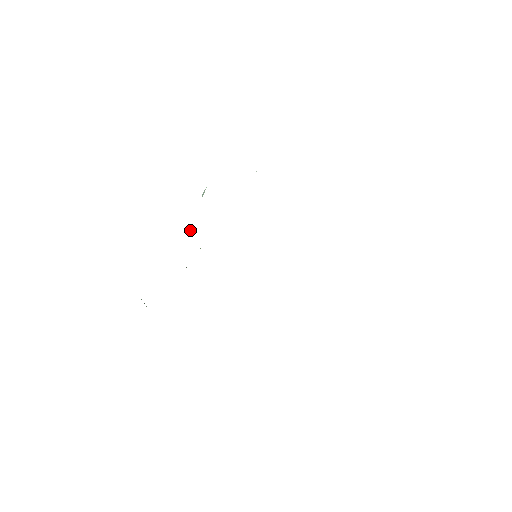
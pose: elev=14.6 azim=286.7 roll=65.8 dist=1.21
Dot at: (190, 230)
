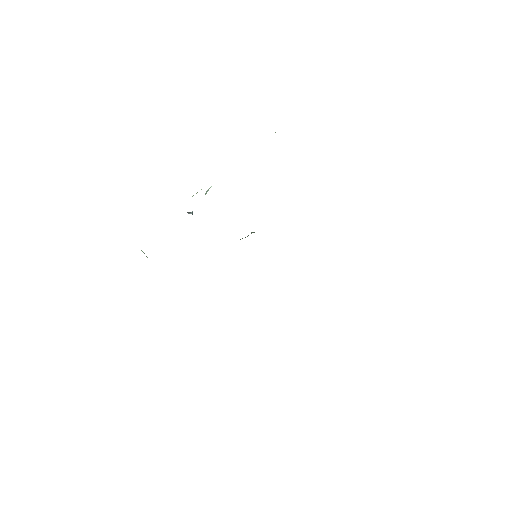
Dot at: (192, 212)
